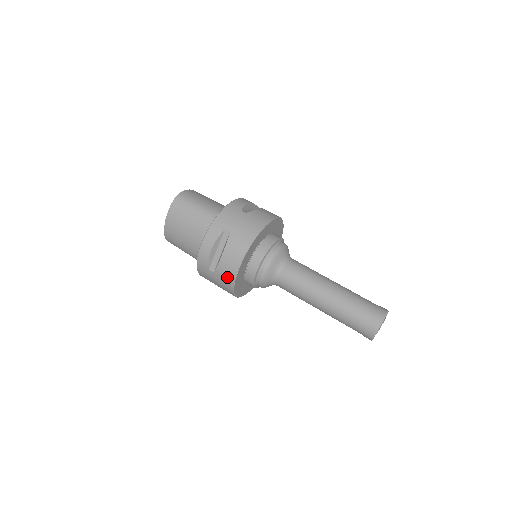
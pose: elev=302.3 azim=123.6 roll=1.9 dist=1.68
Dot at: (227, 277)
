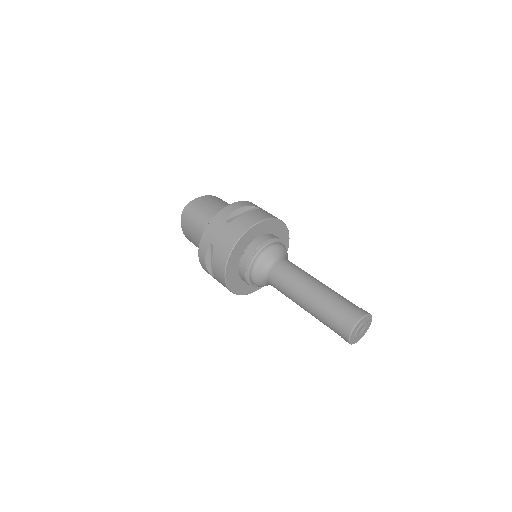
Dot at: (222, 284)
